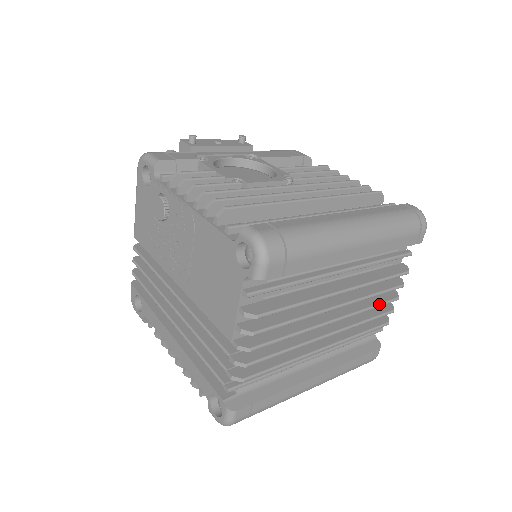
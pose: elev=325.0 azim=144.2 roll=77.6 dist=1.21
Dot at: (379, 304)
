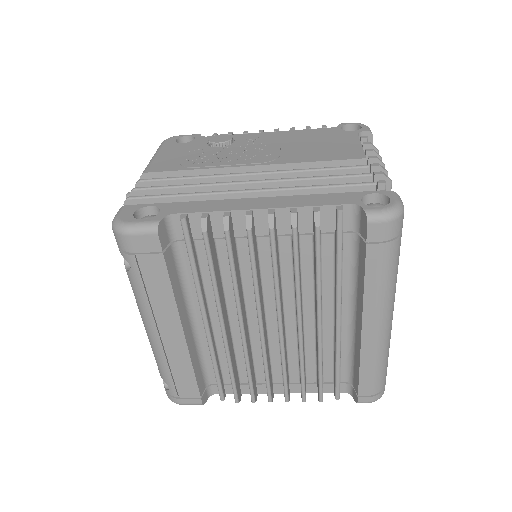
Dot at: occluded
